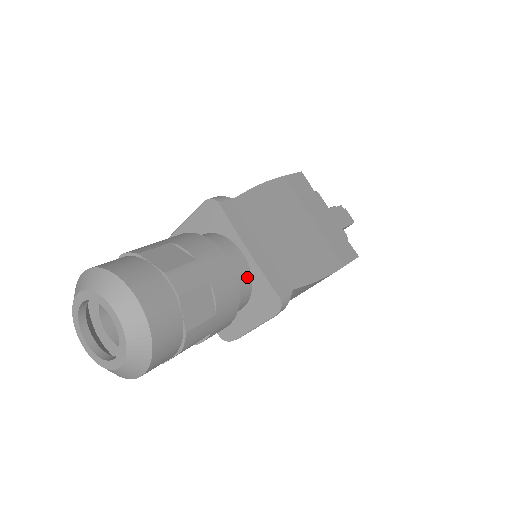
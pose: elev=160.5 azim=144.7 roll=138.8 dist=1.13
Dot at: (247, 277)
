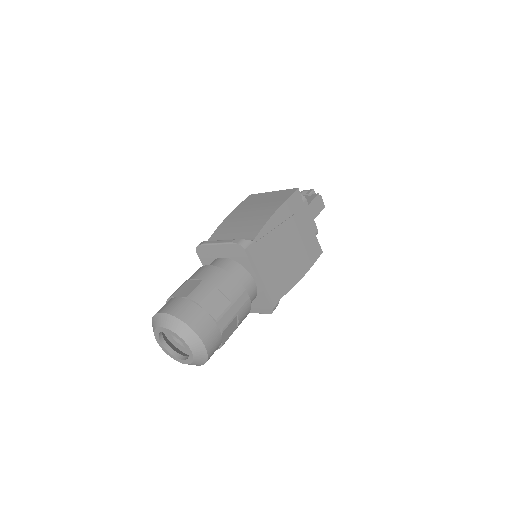
Dot at: (255, 295)
